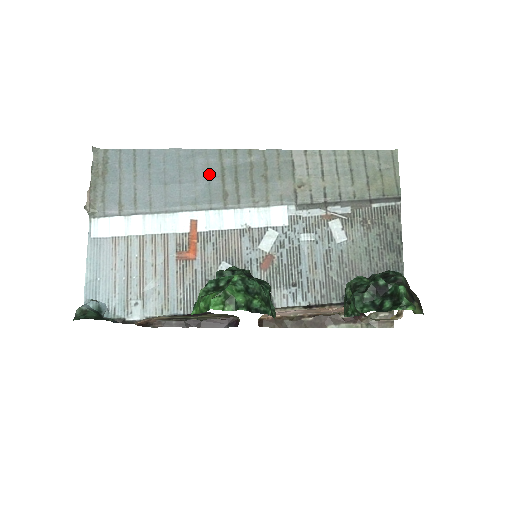
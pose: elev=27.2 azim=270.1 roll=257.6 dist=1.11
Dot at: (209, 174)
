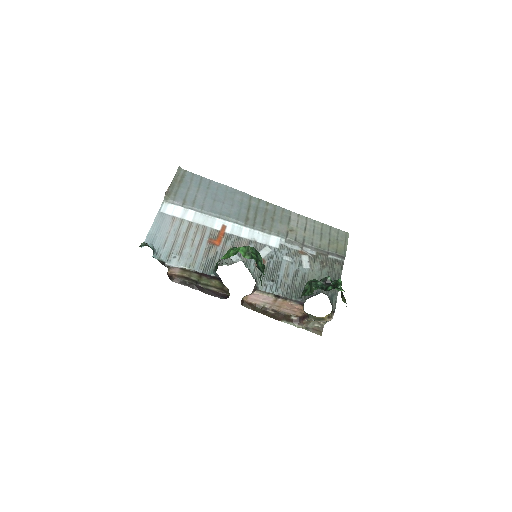
Dot at: (241, 205)
